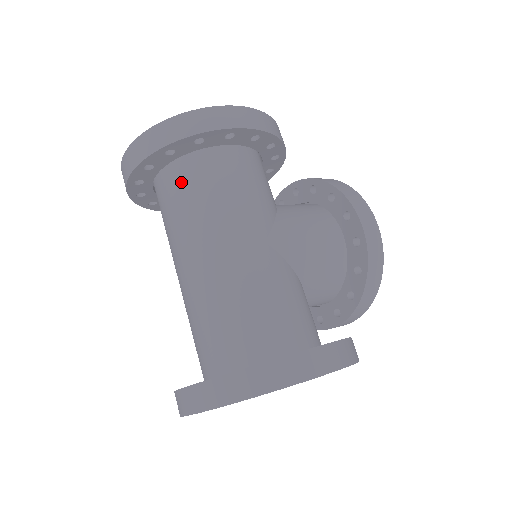
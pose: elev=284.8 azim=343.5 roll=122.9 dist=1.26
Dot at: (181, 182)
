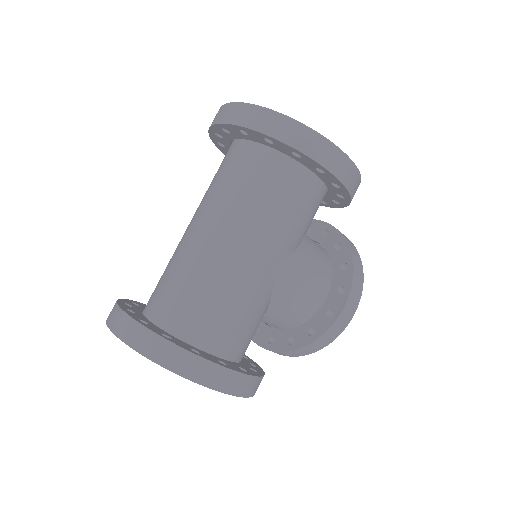
Dot at: (256, 167)
